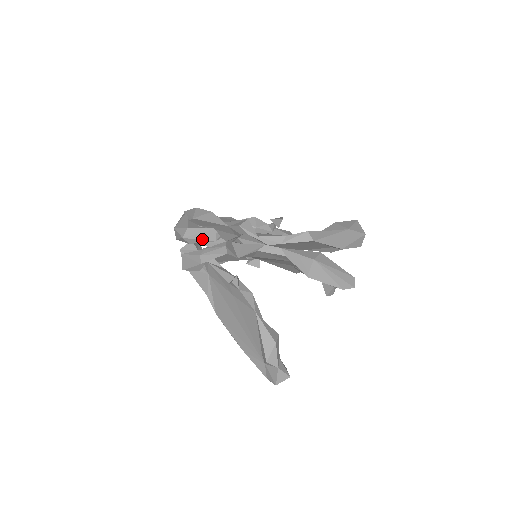
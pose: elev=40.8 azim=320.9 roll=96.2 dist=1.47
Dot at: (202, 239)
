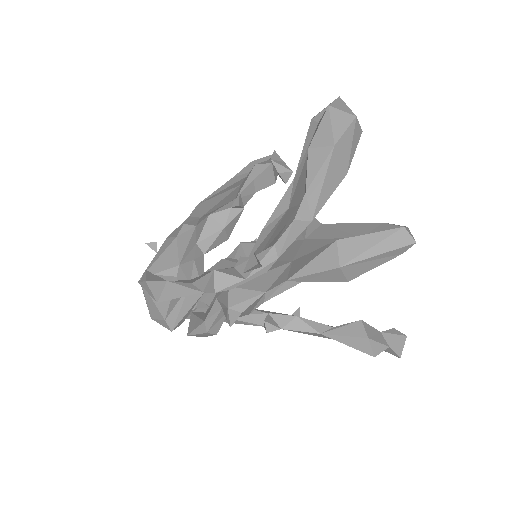
Dot at: (189, 309)
